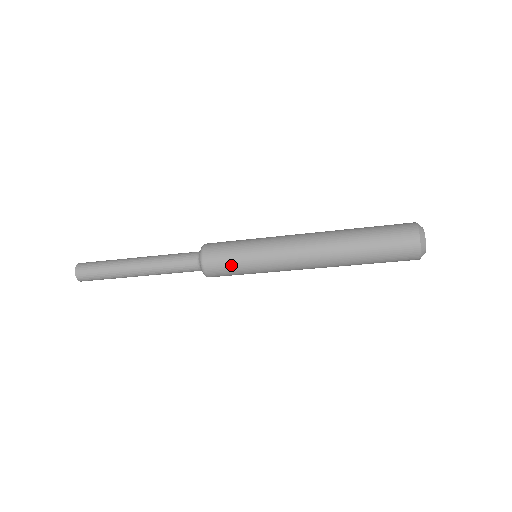
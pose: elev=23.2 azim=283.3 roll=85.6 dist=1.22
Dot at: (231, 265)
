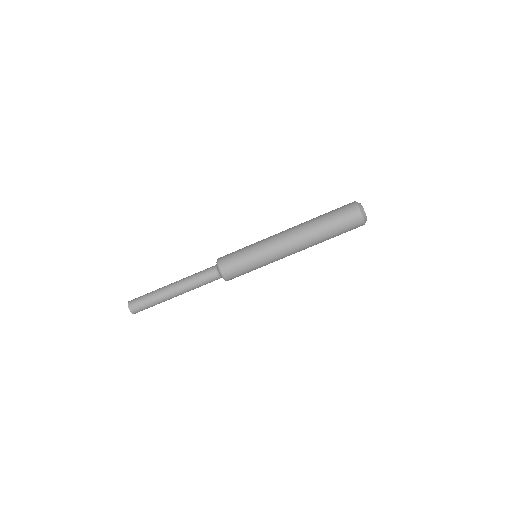
Dot at: (239, 261)
